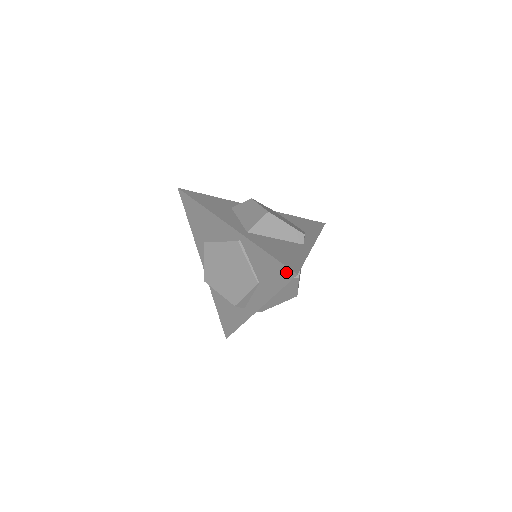
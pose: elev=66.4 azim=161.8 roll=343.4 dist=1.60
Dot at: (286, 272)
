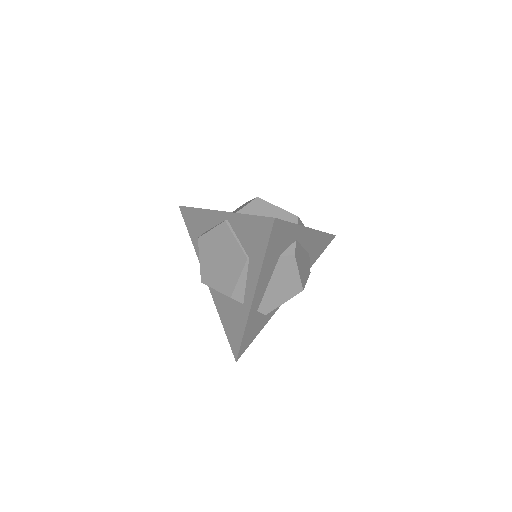
Dot at: (266, 223)
